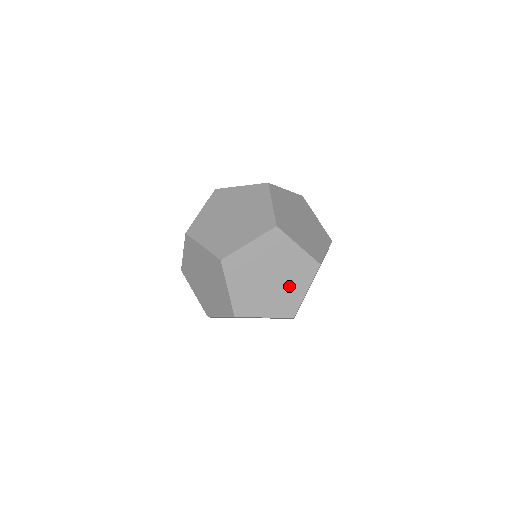
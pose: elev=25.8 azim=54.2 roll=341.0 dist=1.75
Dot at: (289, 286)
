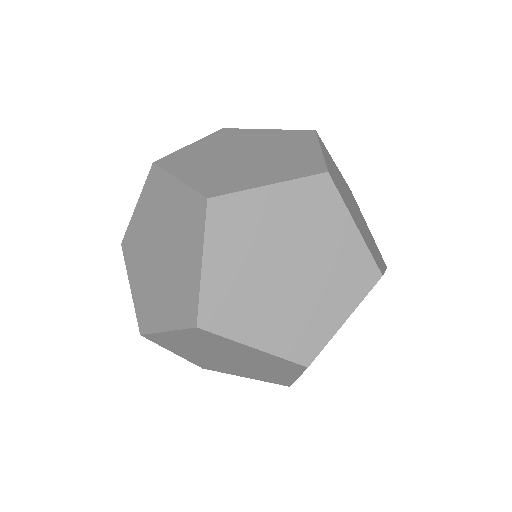
Dot at: (264, 369)
